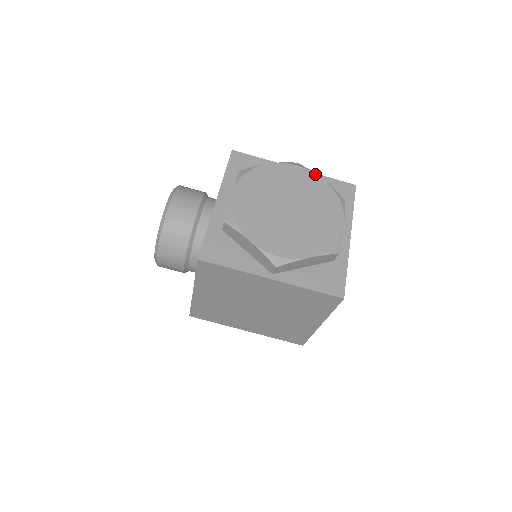
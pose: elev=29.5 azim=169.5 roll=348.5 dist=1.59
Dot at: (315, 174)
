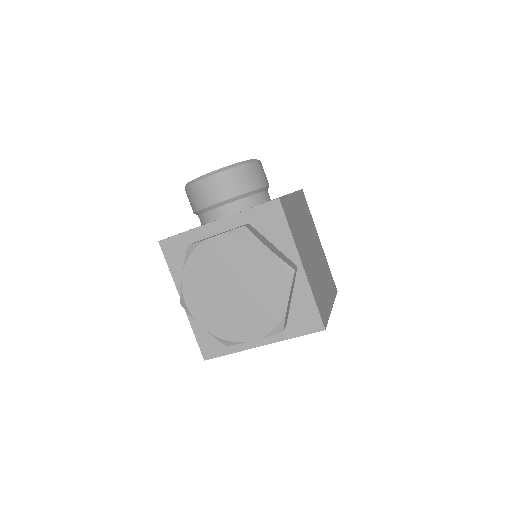
Dot at: (288, 294)
